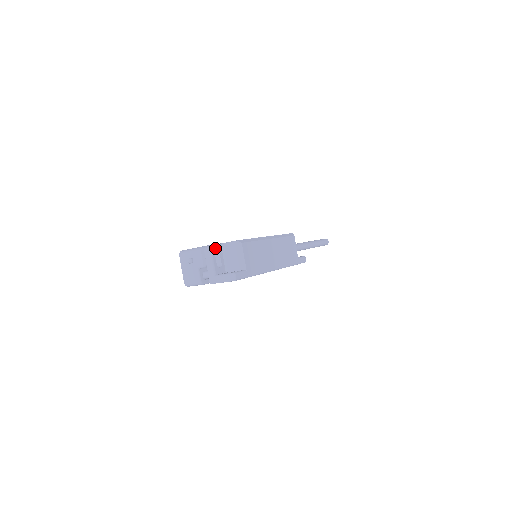
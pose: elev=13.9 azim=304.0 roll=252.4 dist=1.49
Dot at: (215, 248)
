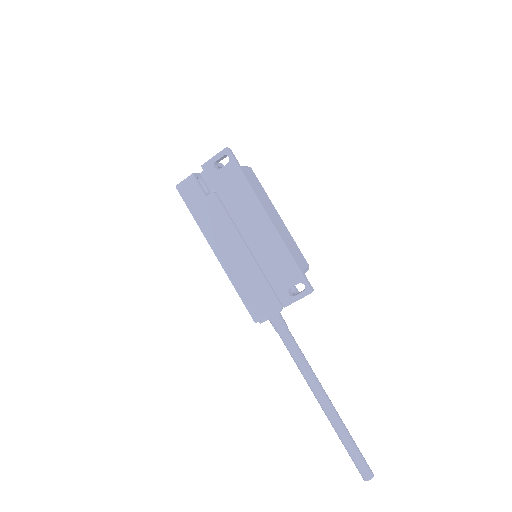
Dot at: occluded
